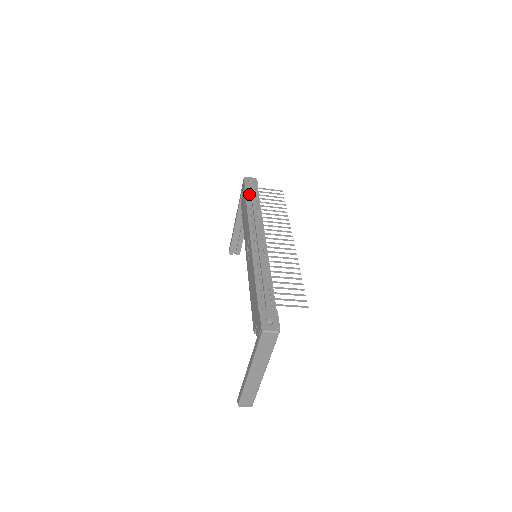
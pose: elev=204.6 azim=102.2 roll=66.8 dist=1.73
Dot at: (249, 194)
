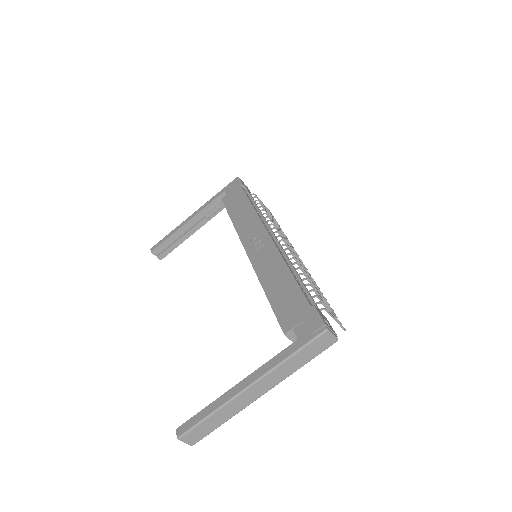
Dot at: (247, 194)
